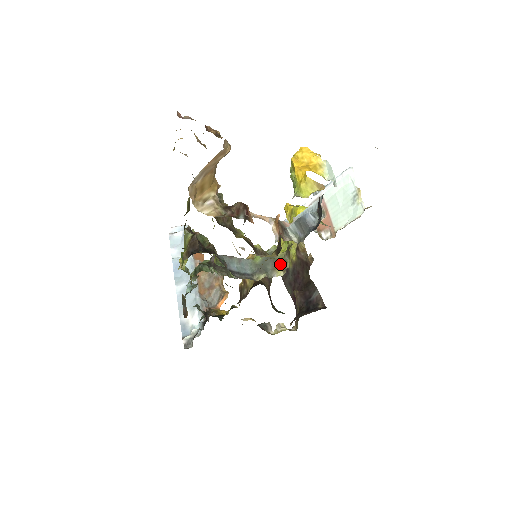
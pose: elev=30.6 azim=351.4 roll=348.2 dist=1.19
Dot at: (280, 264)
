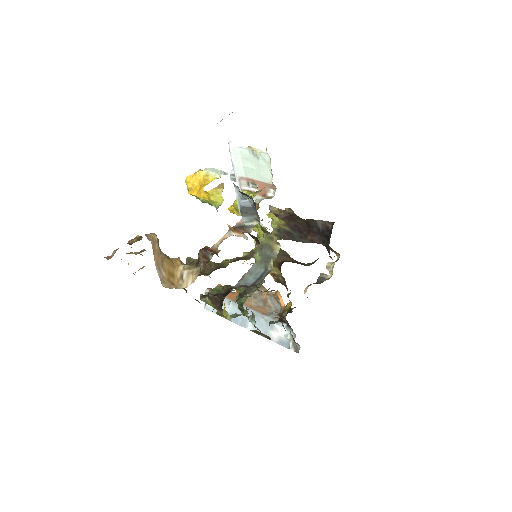
Dot at: (271, 243)
